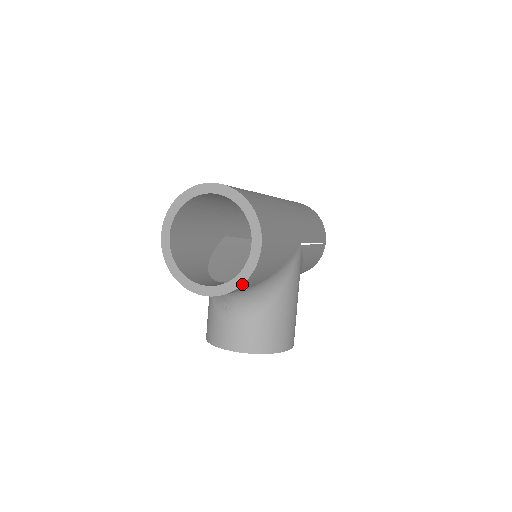
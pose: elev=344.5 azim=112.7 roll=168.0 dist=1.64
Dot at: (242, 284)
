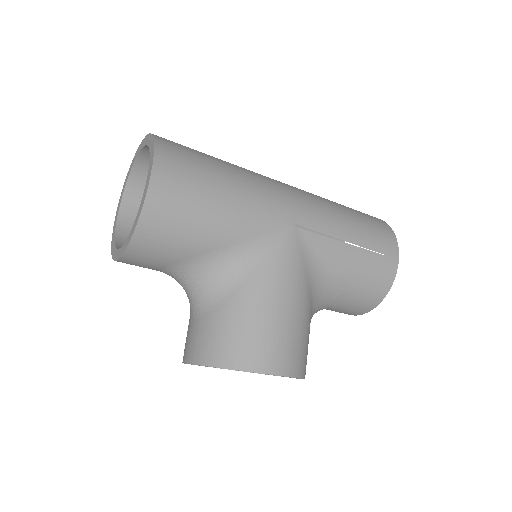
Dot at: (134, 230)
